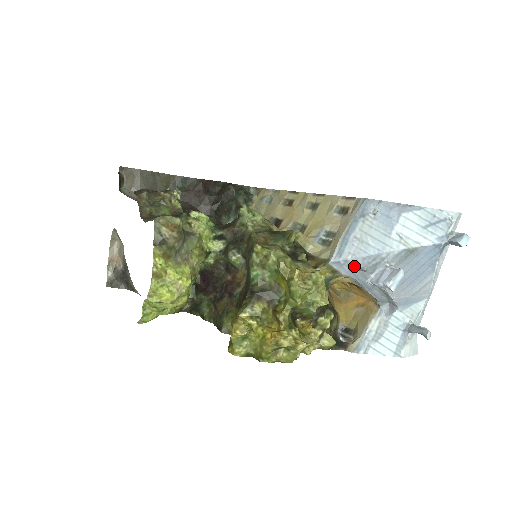
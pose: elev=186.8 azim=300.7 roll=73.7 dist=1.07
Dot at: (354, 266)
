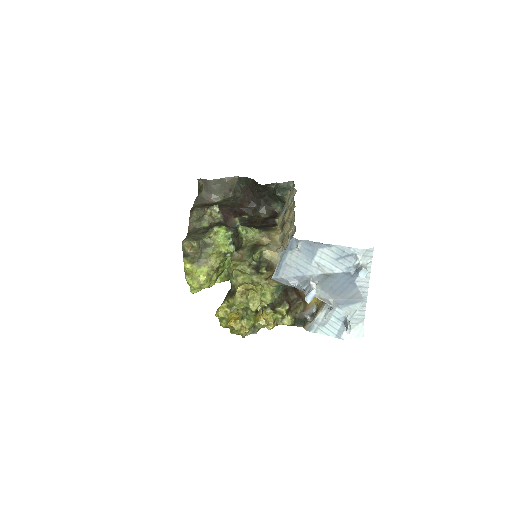
Dot at: (288, 282)
